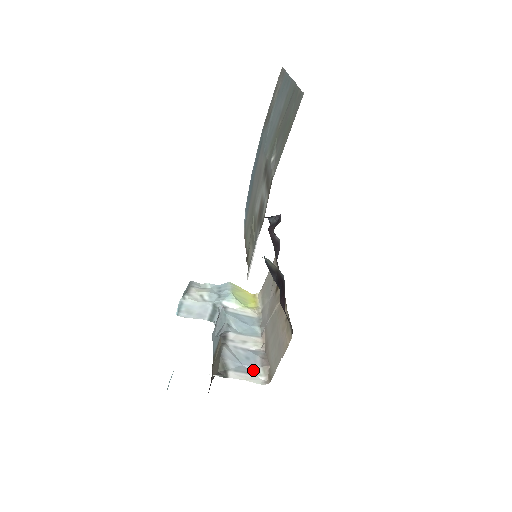
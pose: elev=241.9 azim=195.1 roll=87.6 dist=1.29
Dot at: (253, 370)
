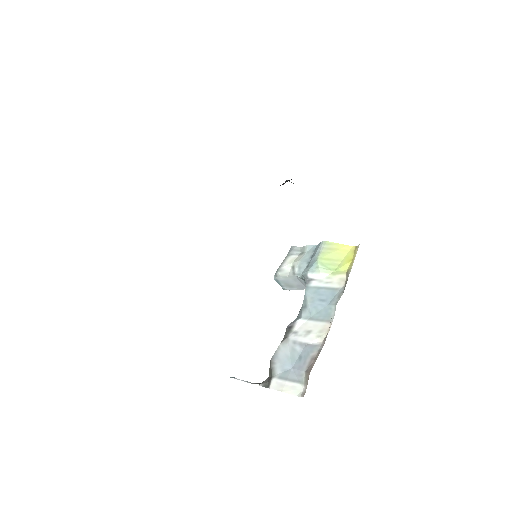
Dot at: (298, 376)
